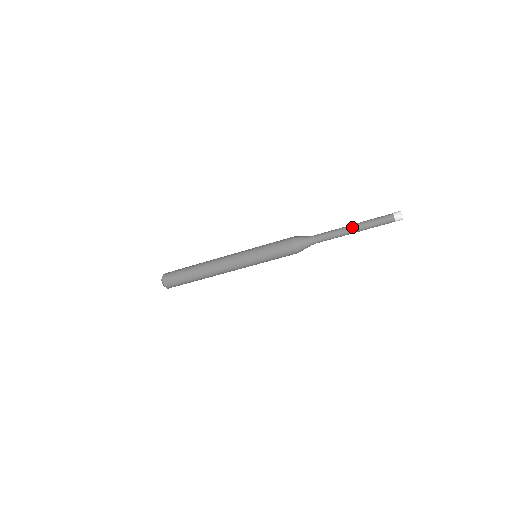
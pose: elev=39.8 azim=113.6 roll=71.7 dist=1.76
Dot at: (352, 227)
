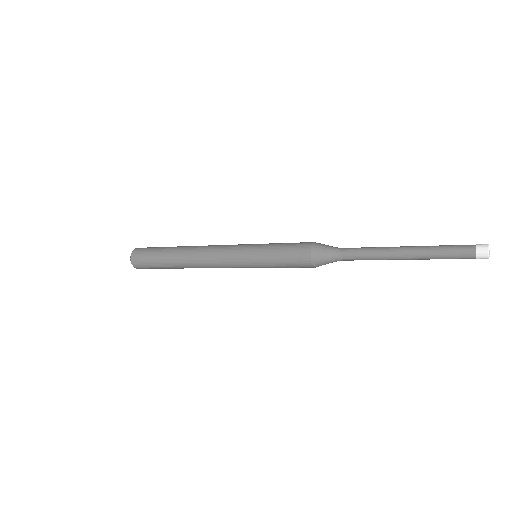
Dot at: (404, 257)
